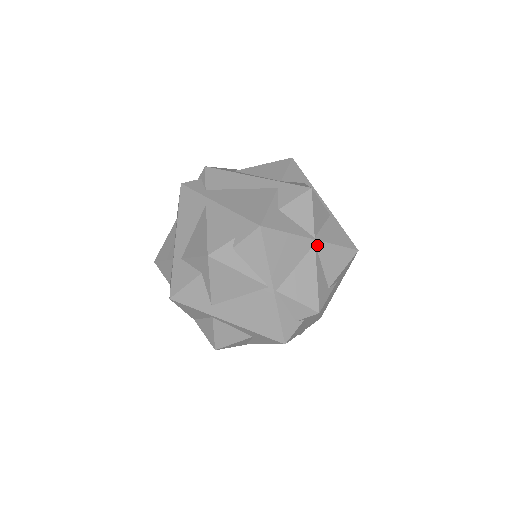
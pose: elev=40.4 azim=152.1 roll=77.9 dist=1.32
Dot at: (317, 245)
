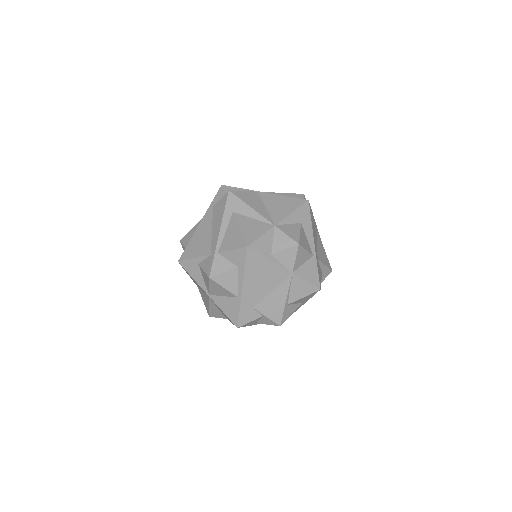
Dot at: (211, 298)
